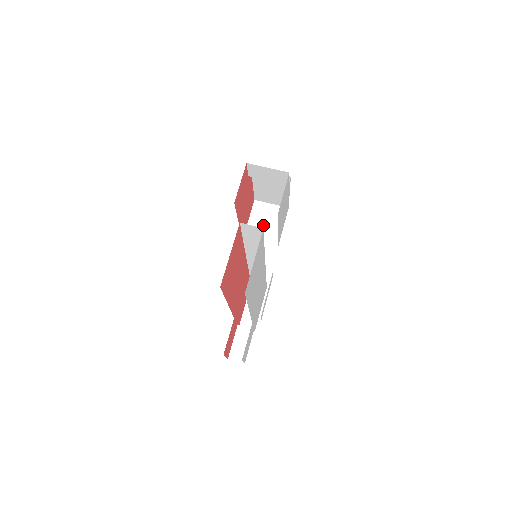
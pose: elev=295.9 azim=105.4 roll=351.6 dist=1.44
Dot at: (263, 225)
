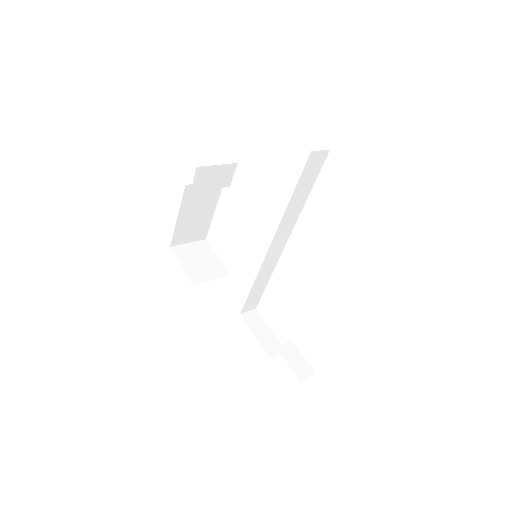
Dot at: (198, 263)
